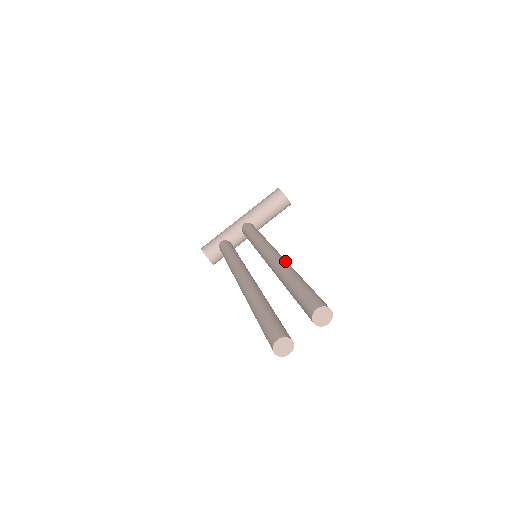
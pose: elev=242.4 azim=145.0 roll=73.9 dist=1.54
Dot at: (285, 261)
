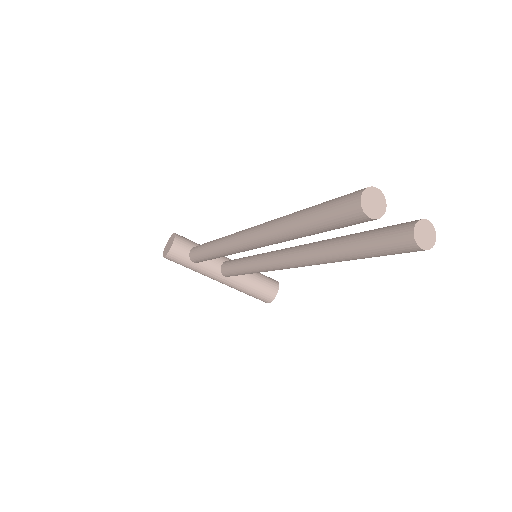
Dot at: occluded
